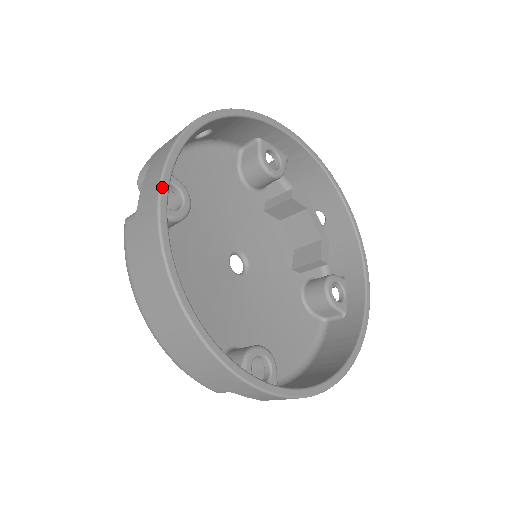
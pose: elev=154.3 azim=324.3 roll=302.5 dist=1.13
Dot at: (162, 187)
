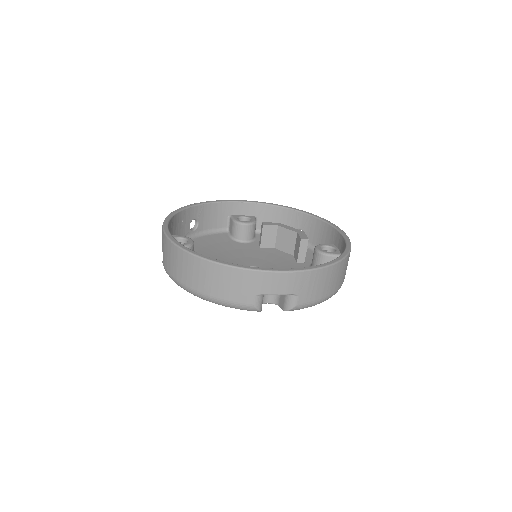
Dot at: (164, 227)
